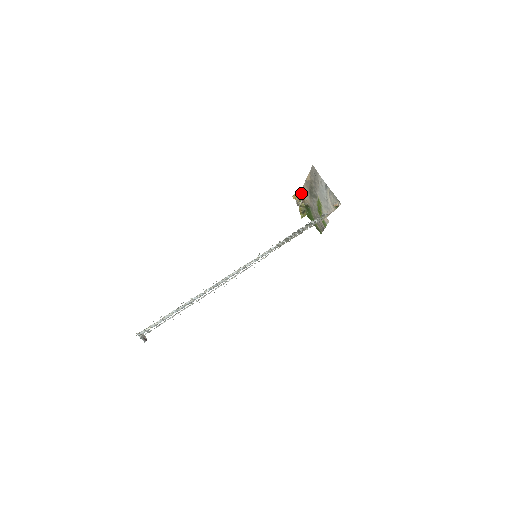
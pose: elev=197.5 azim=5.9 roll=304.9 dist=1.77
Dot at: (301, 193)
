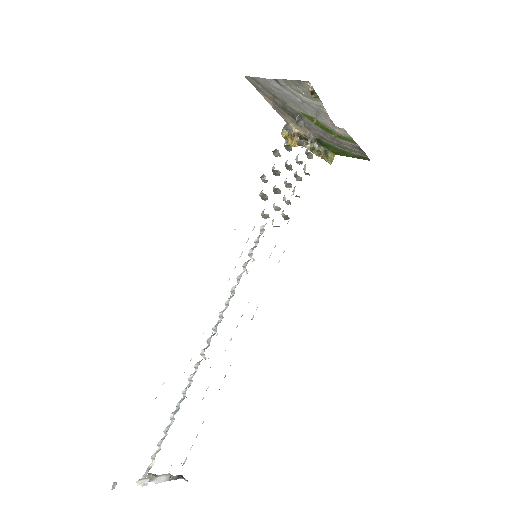
Dot at: (293, 132)
